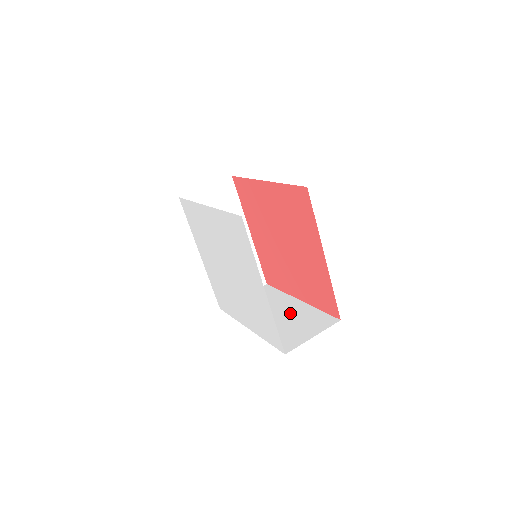
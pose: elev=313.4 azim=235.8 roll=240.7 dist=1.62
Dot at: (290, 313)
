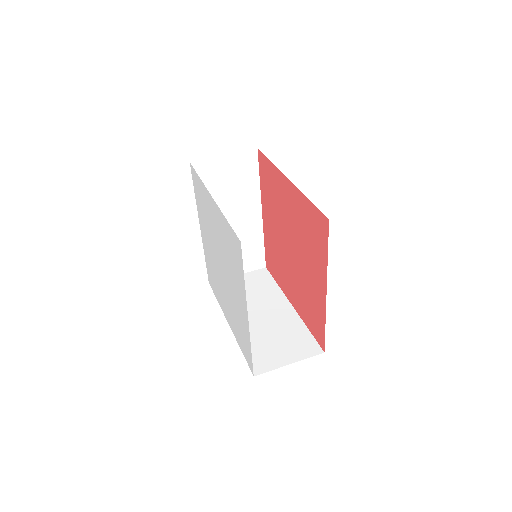
Dot at: (276, 320)
